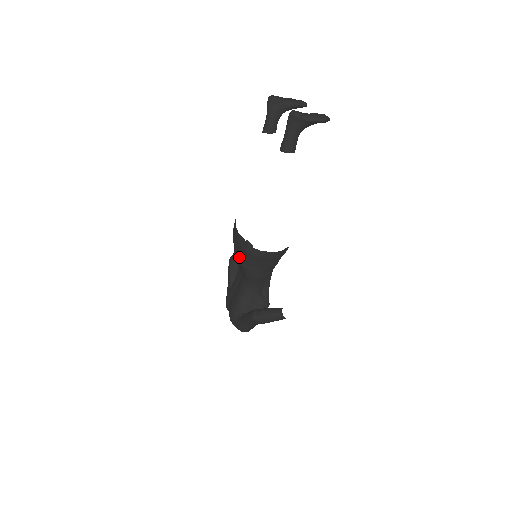
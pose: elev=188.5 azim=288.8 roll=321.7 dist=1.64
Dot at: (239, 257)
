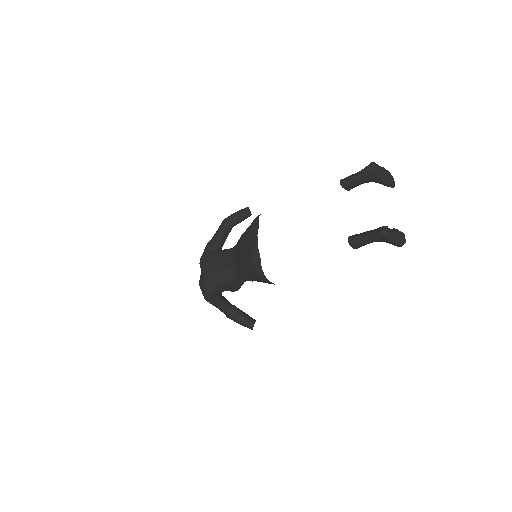
Dot at: (244, 261)
